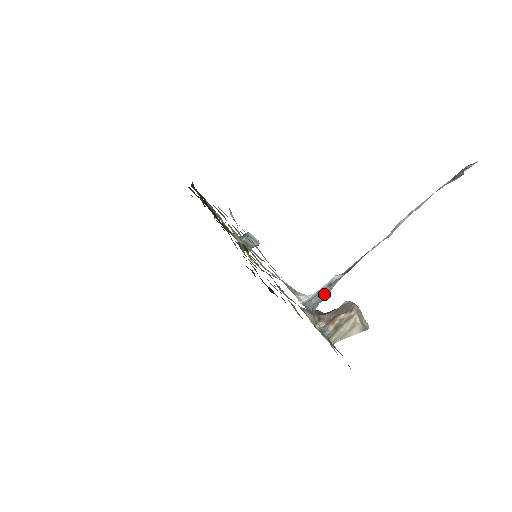
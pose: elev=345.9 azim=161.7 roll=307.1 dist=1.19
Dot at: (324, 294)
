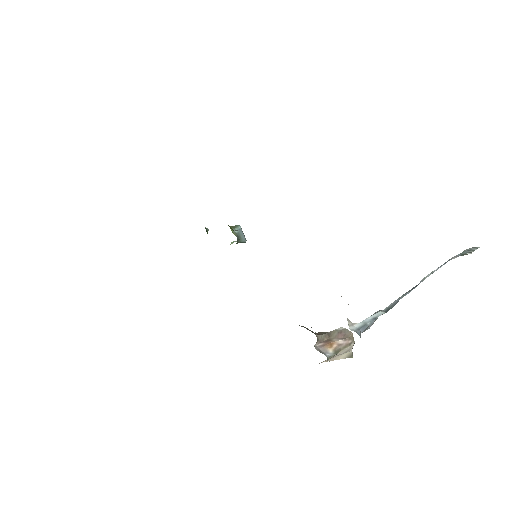
Dot at: (369, 326)
